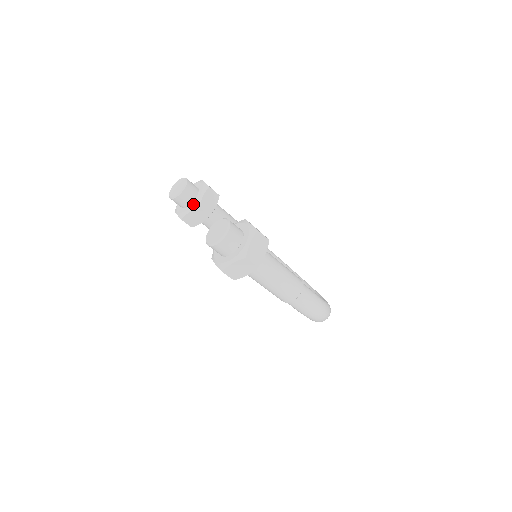
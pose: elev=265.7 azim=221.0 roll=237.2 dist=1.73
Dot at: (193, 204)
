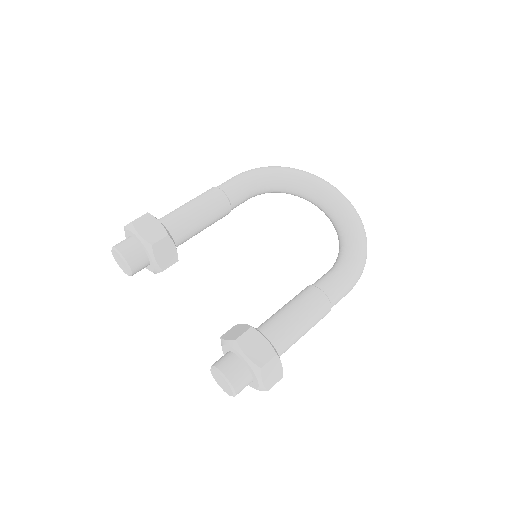
Dot at: (153, 269)
